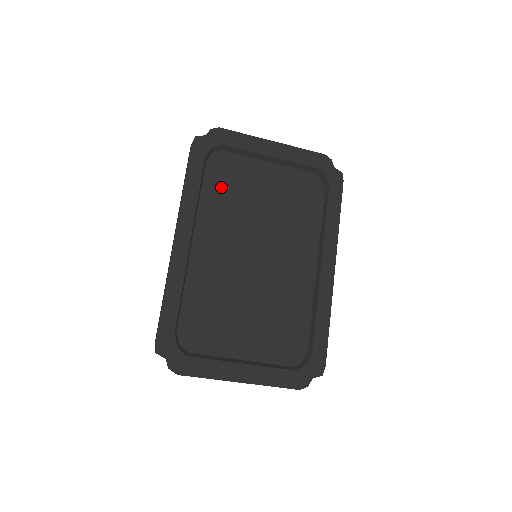
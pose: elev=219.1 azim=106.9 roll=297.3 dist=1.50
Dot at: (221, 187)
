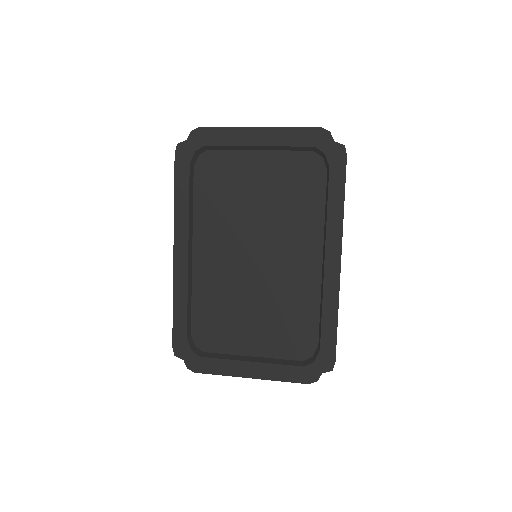
Dot at: (212, 190)
